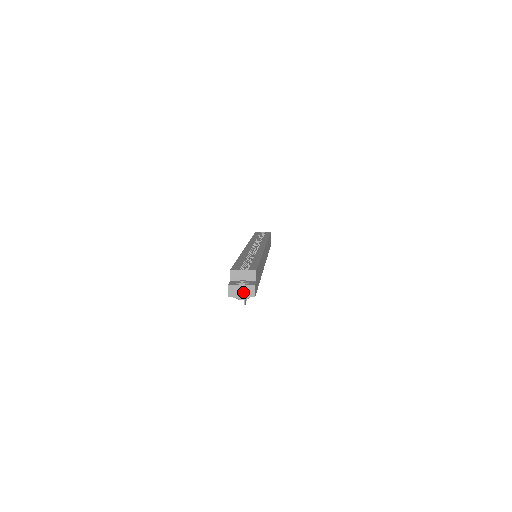
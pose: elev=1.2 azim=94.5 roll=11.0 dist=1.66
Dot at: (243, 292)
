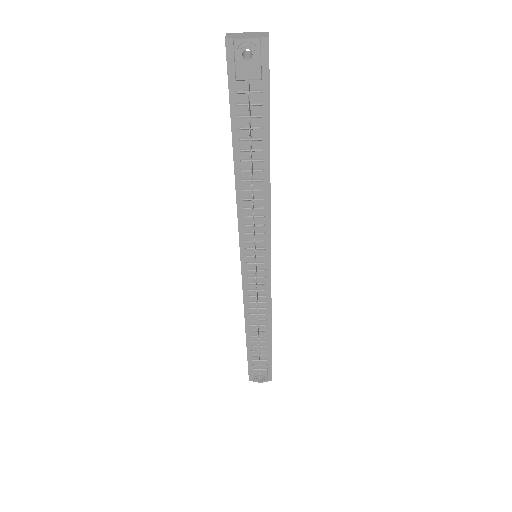
Dot at: (249, 36)
